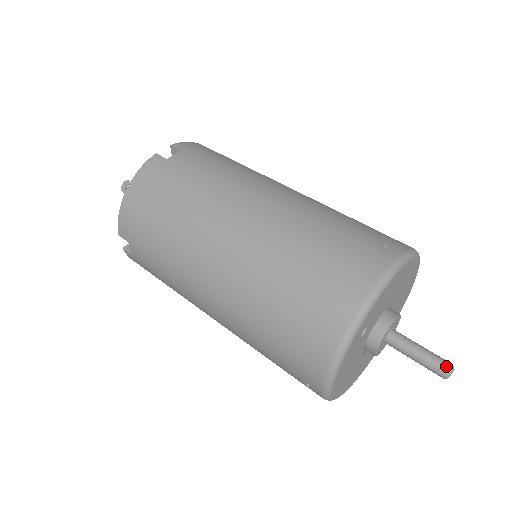
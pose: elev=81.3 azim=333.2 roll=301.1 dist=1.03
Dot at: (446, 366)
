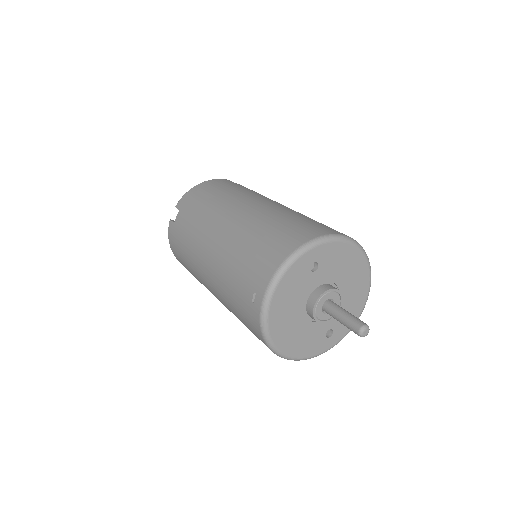
Dot at: (364, 323)
